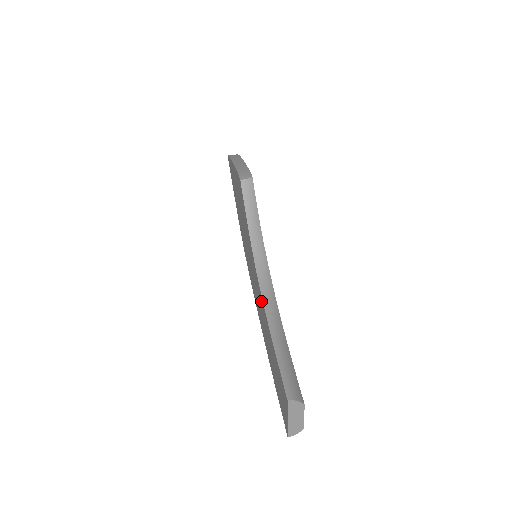
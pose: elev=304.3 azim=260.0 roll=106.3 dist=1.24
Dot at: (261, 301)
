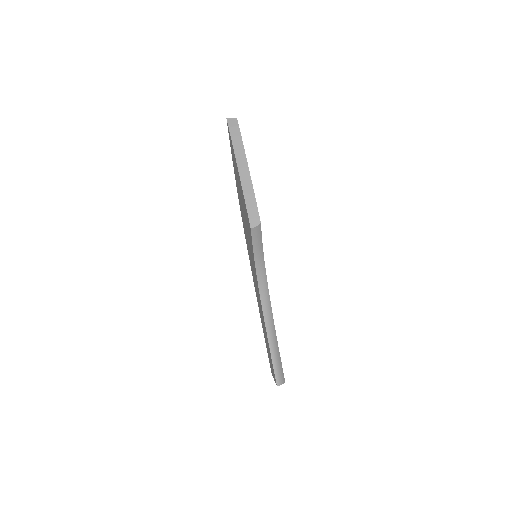
Dot at: (261, 306)
